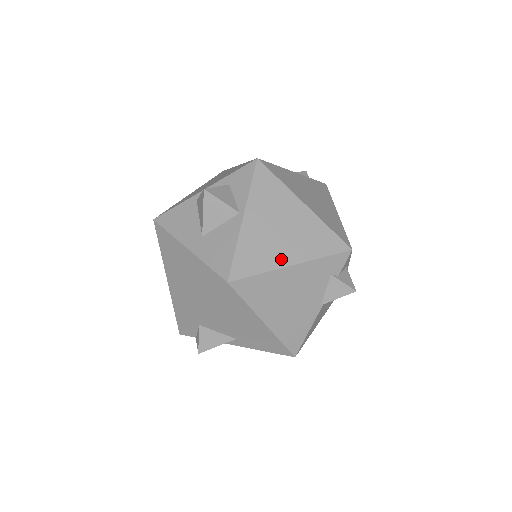
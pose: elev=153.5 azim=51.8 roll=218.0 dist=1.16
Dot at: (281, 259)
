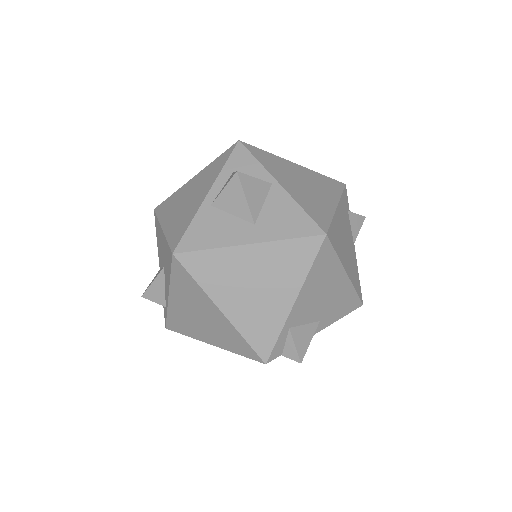
Dot at: (328, 204)
